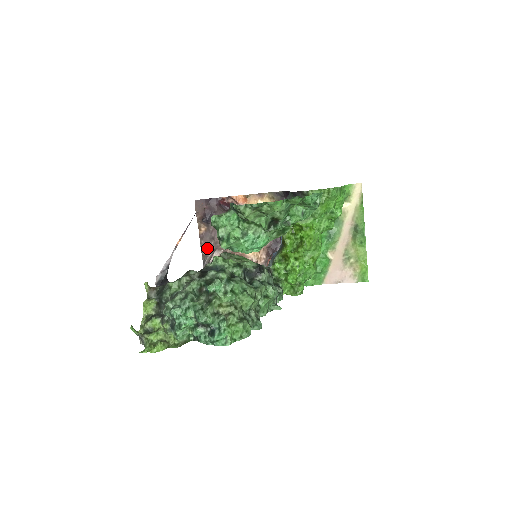
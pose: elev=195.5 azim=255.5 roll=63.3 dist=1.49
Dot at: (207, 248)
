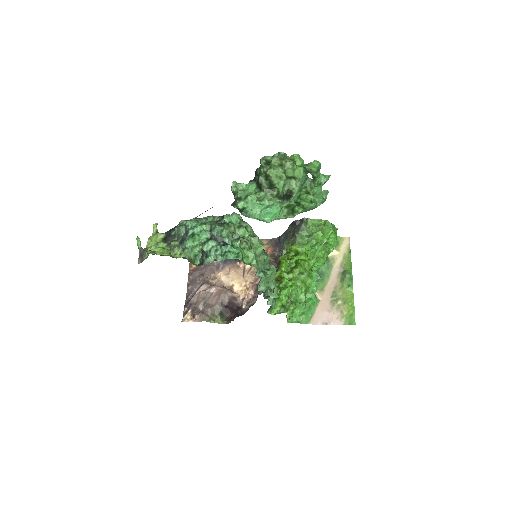
Dot at: (194, 283)
